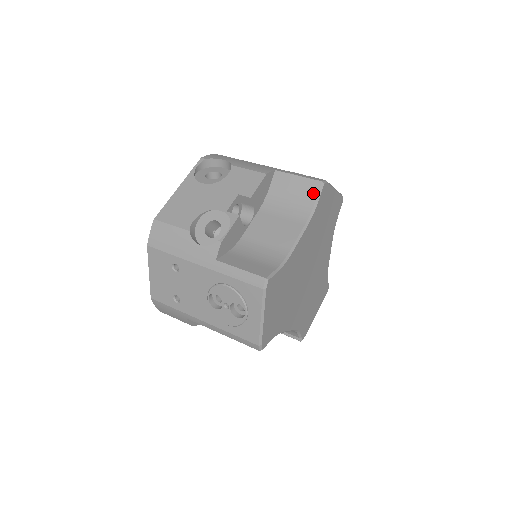
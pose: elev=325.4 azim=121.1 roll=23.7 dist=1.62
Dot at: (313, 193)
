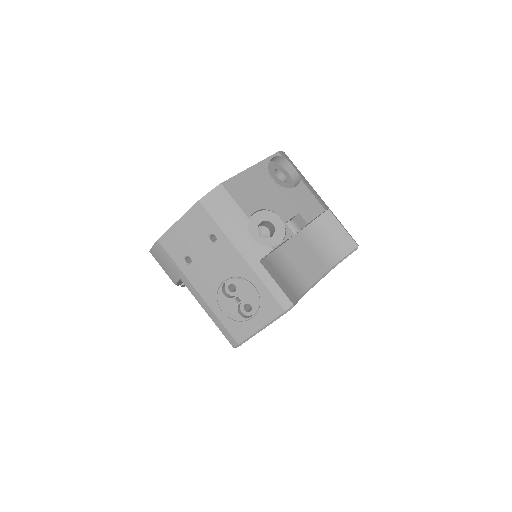
Dot at: (346, 250)
